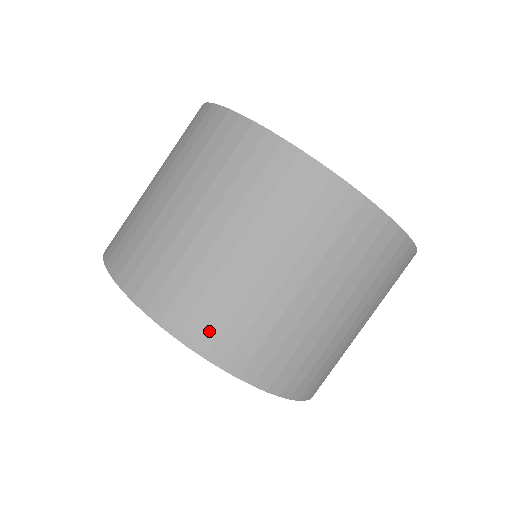
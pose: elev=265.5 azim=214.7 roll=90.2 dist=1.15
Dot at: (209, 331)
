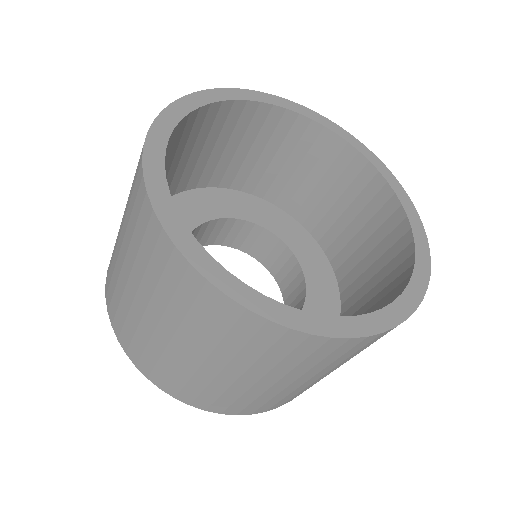
Dot at: (186, 394)
